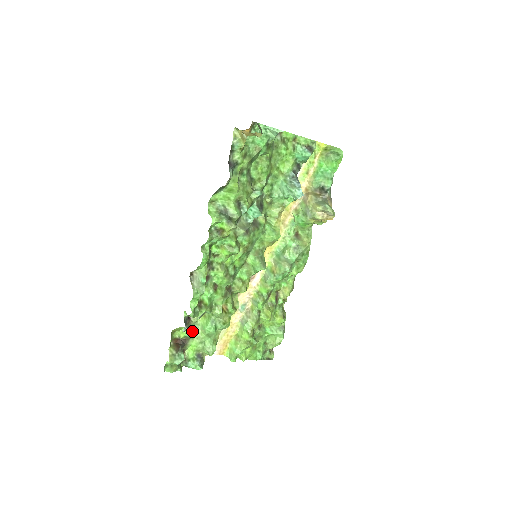
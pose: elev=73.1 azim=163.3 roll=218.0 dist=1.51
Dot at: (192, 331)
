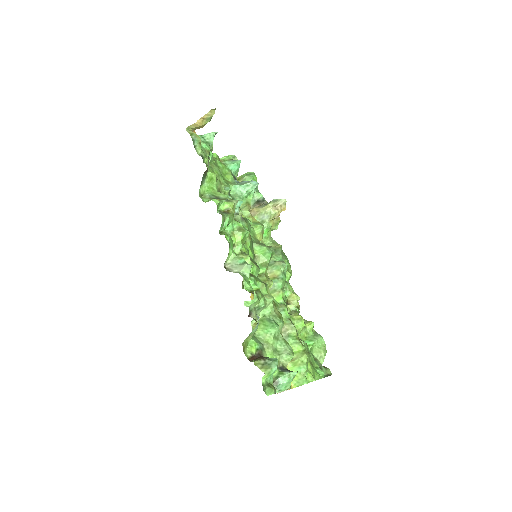
Dot at: (258, 342)
